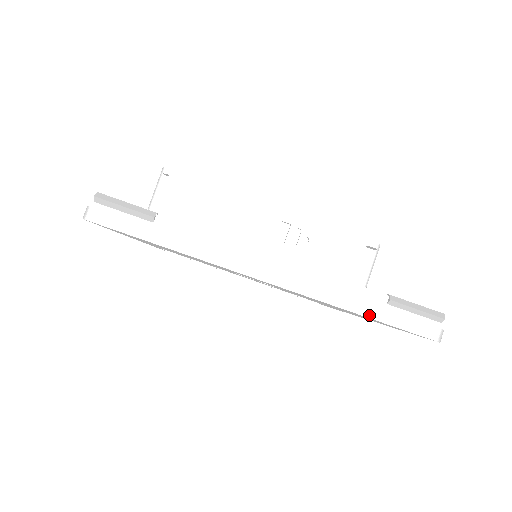
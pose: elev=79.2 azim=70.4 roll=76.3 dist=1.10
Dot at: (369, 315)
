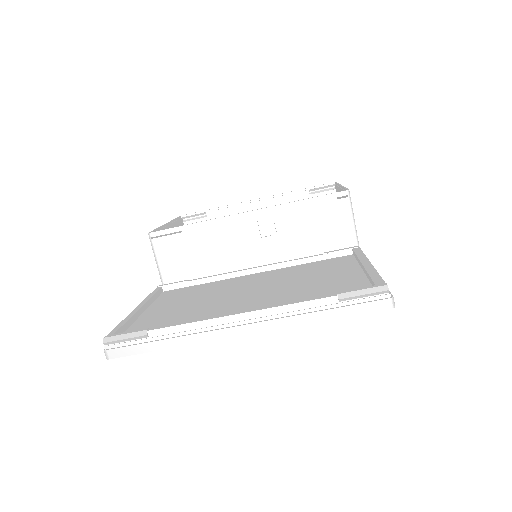
Dot at: (329, 318)
